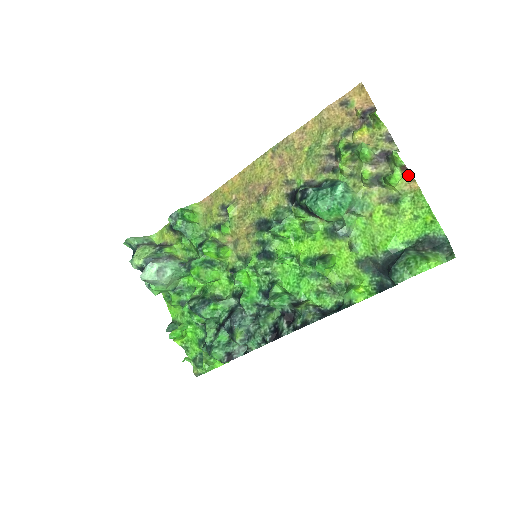
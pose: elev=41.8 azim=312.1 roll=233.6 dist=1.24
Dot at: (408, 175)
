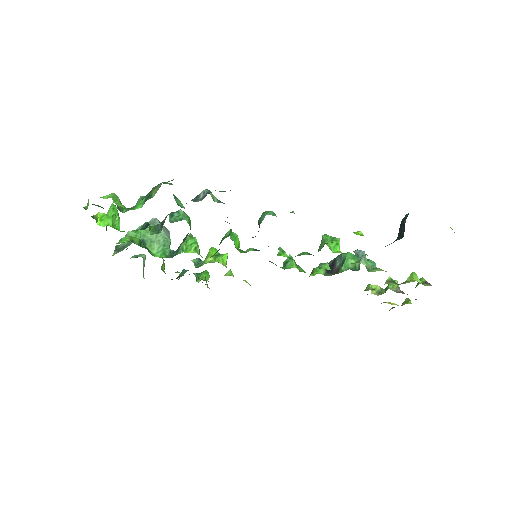
Dot at: (428, 284)
